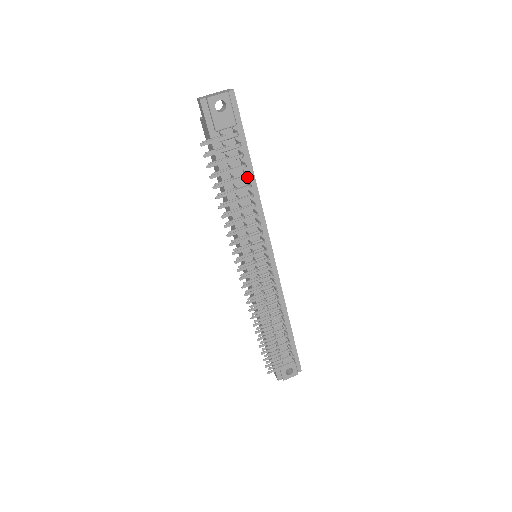
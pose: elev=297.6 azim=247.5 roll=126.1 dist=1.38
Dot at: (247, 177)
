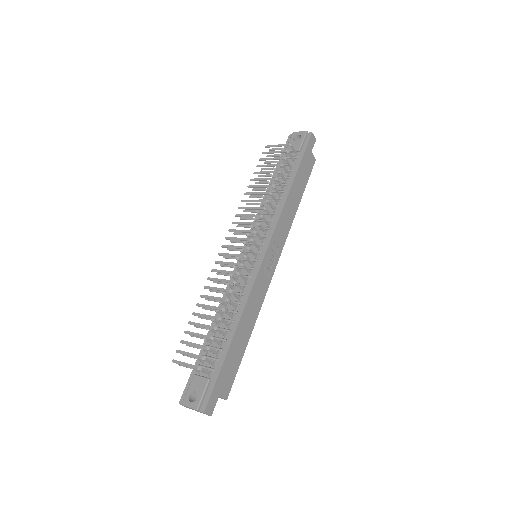
Dot at: (278, 172)
